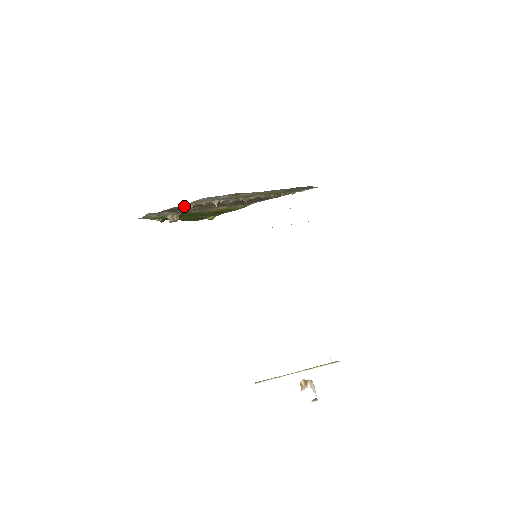
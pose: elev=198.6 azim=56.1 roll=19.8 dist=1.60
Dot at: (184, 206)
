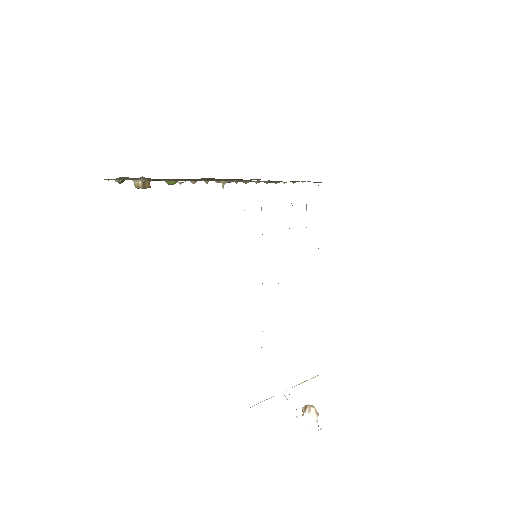
Dot at: (181, 180)
